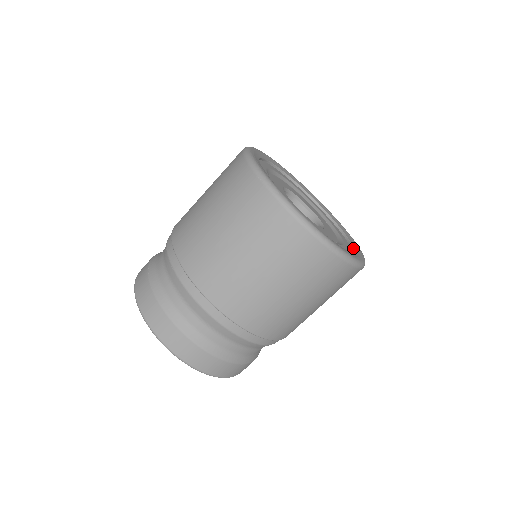
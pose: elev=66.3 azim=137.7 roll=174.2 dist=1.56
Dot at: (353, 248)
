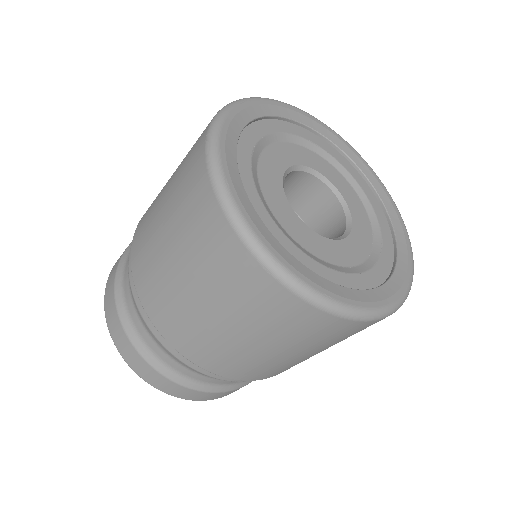
Dot at: (380, 284)
